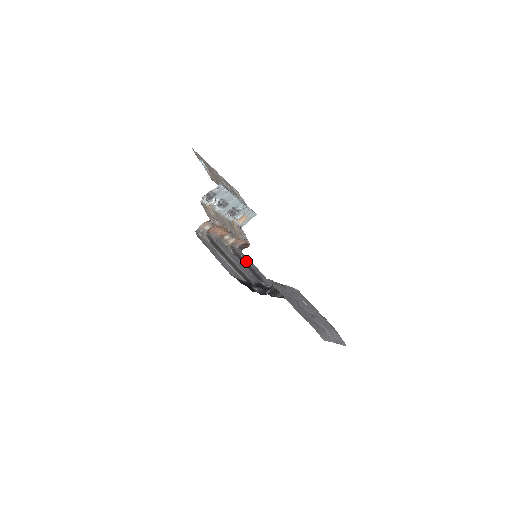
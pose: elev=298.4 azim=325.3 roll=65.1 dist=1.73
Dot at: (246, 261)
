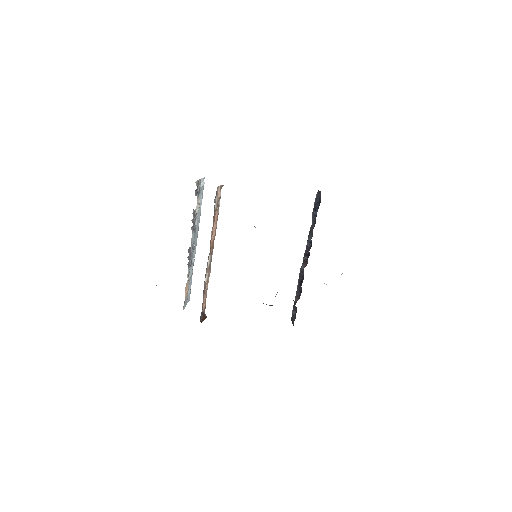
Dot at: occluded
